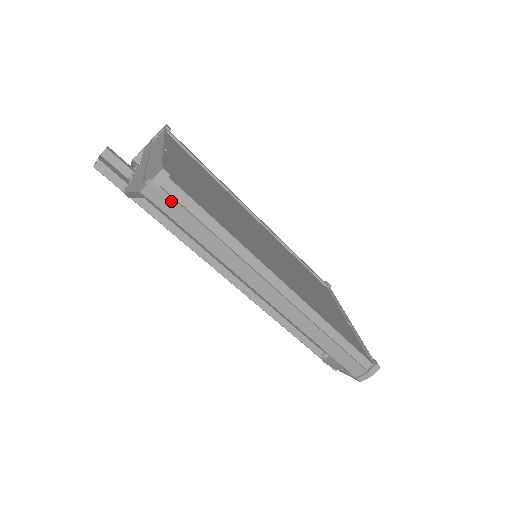
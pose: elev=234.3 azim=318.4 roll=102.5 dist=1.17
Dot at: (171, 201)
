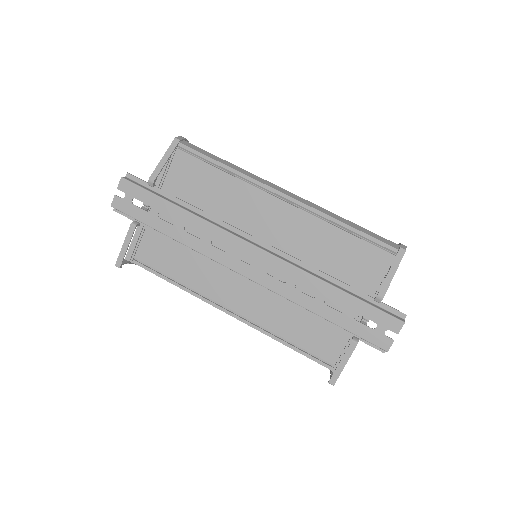
Dot at: (194, 146)
